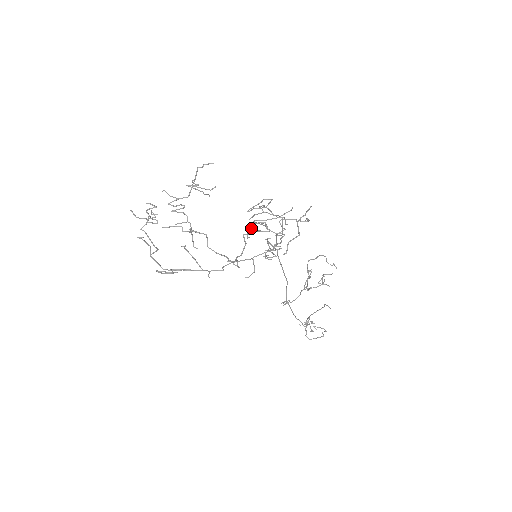
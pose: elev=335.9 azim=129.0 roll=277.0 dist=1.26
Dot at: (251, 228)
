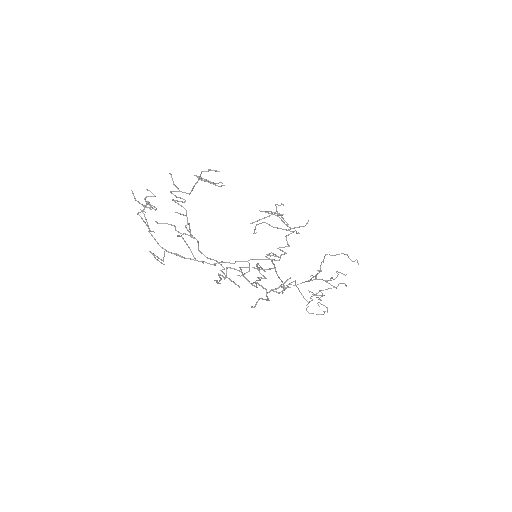
Dot at: occluded
